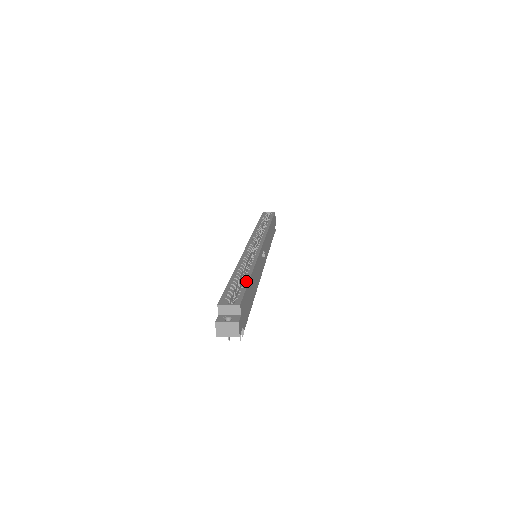
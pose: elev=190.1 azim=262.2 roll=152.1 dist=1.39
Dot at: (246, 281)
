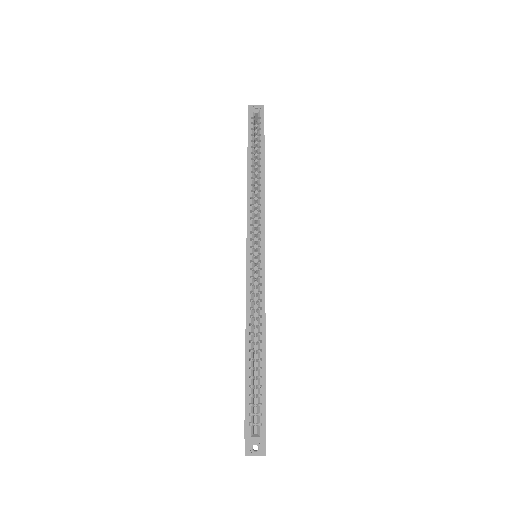
Dot at: (263, 377)
